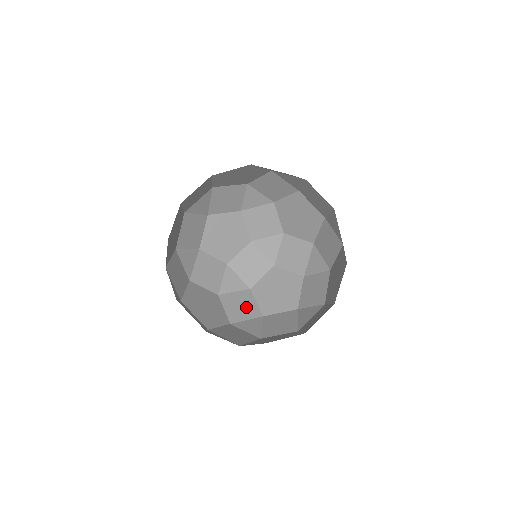
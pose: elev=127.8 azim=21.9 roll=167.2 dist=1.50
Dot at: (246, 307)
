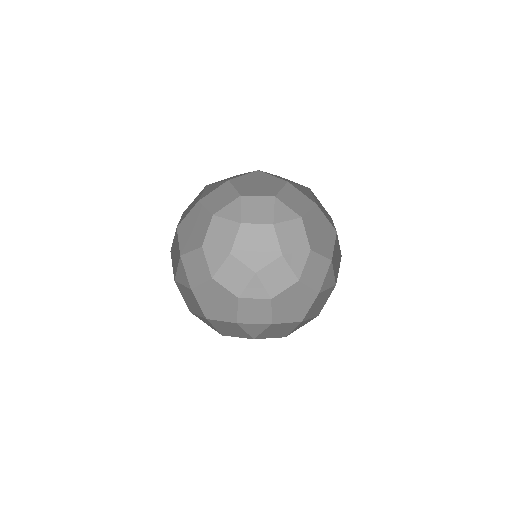
Dot at: (239, 274)
